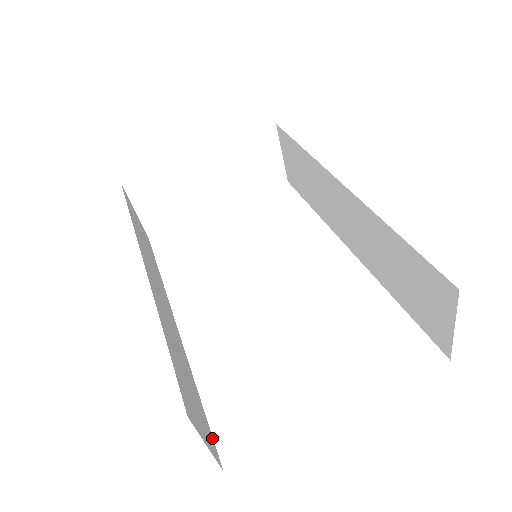
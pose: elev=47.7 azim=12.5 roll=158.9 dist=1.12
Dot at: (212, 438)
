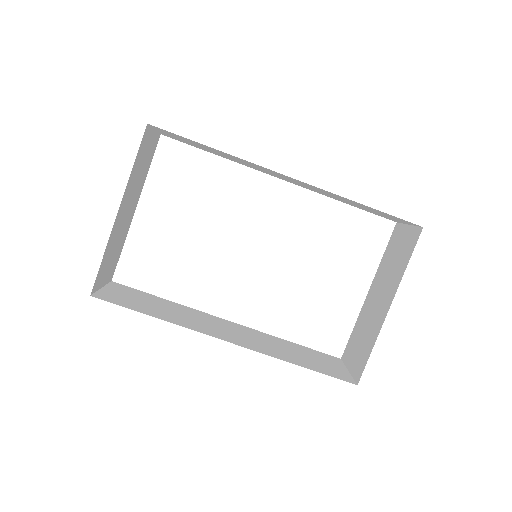
Dot at: (323, 354)
